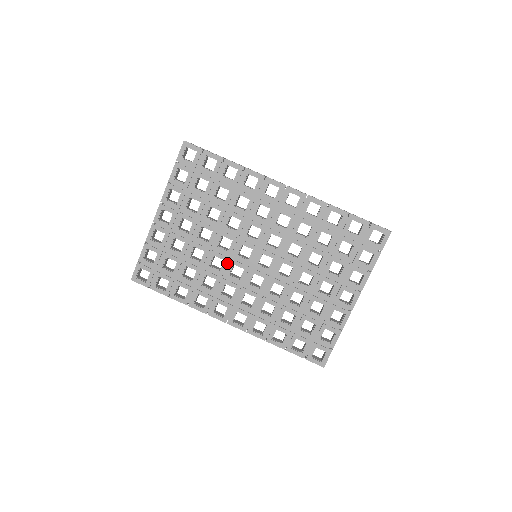
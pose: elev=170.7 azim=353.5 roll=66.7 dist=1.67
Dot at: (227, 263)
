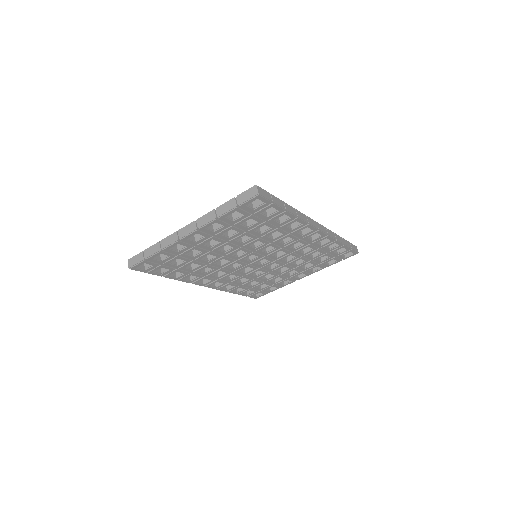
Dot at: (231, 262)
